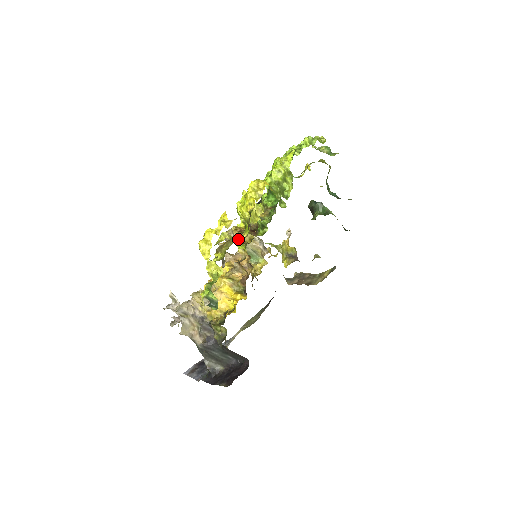
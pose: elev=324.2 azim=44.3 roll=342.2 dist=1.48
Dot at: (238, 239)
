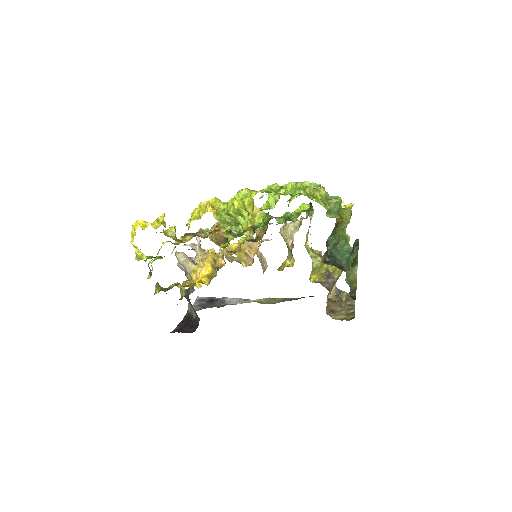
Dot at: (187, 239)
